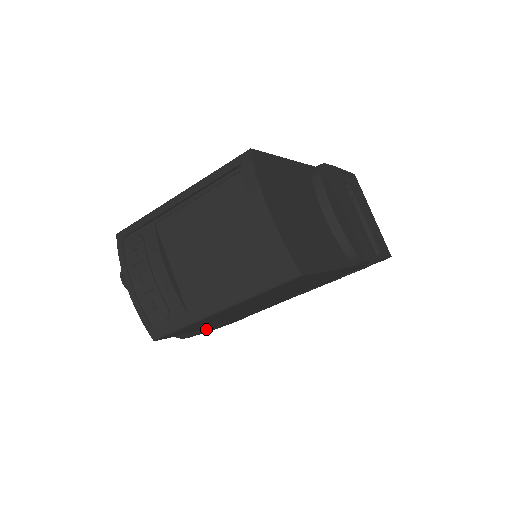
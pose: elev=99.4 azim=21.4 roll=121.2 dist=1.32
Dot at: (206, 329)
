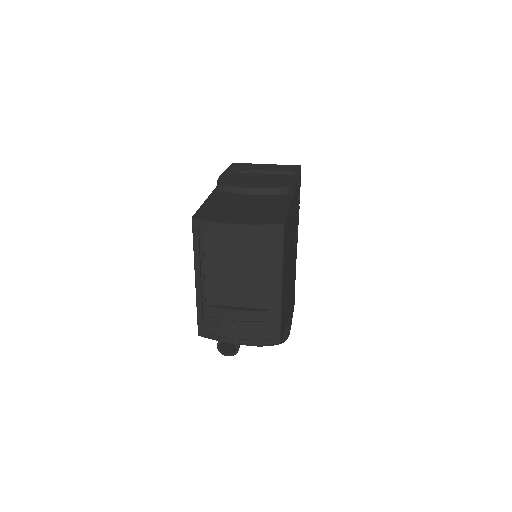
Dot at: (289, 317)
